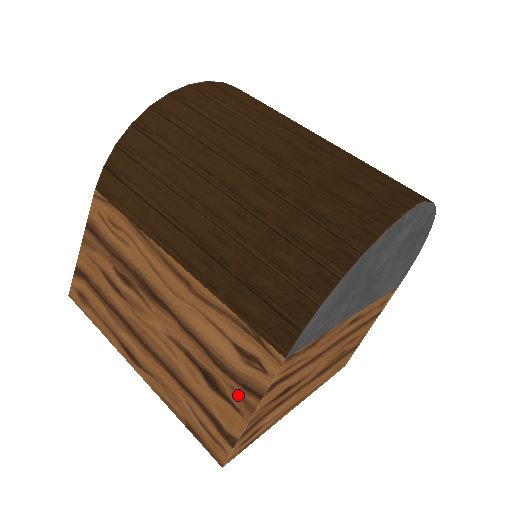
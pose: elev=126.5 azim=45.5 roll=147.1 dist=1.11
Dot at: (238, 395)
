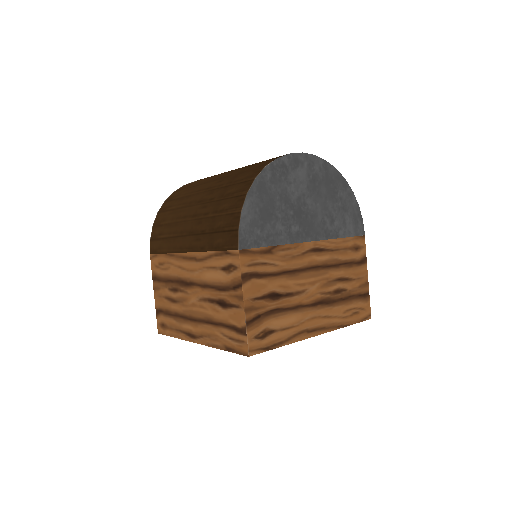
Dot at: (234, 297)
